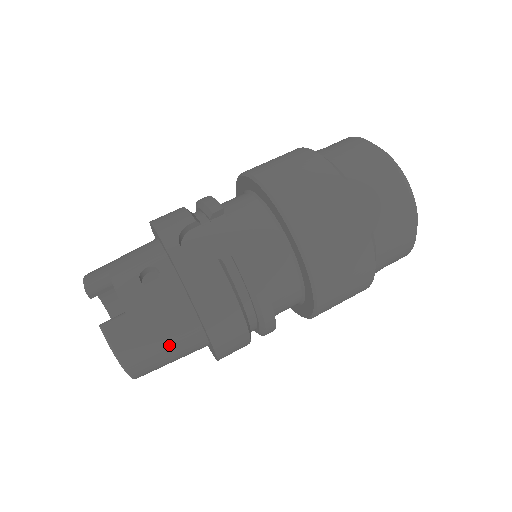
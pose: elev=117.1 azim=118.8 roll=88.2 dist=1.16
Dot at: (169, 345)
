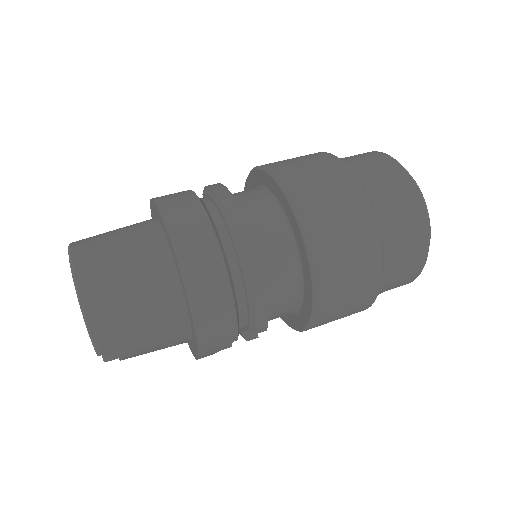
Dot at: (125, 247)
